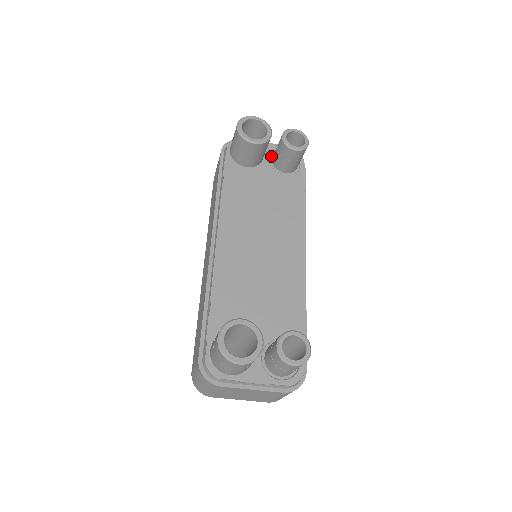
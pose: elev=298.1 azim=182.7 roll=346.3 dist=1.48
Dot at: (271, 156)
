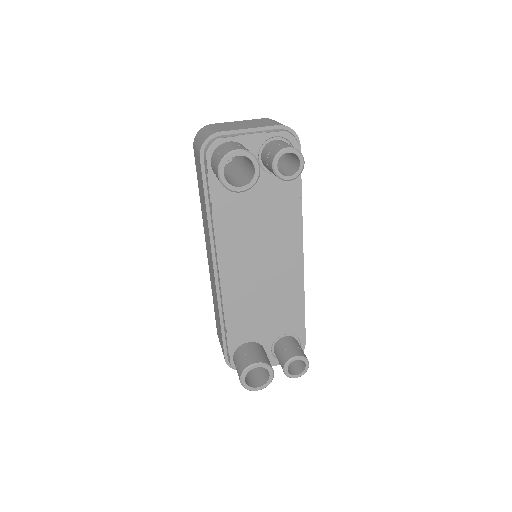
Dot at: (259, 151)
